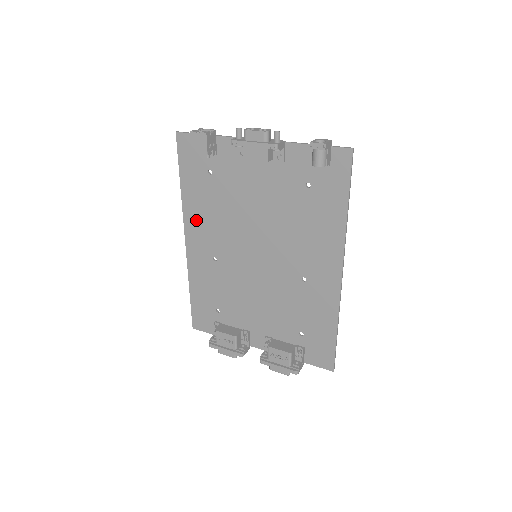
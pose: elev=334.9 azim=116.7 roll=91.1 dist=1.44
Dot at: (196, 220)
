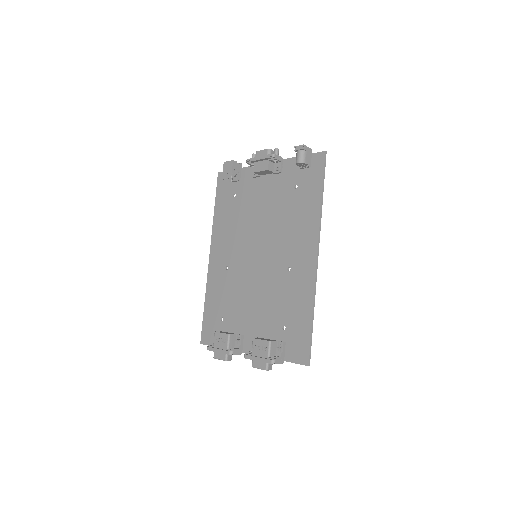
Dot at: (220, 236)
